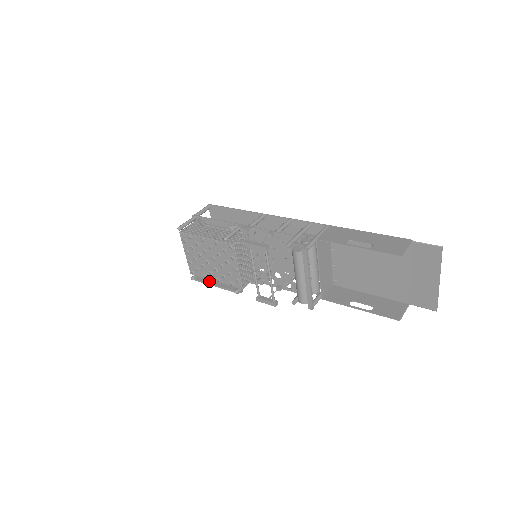
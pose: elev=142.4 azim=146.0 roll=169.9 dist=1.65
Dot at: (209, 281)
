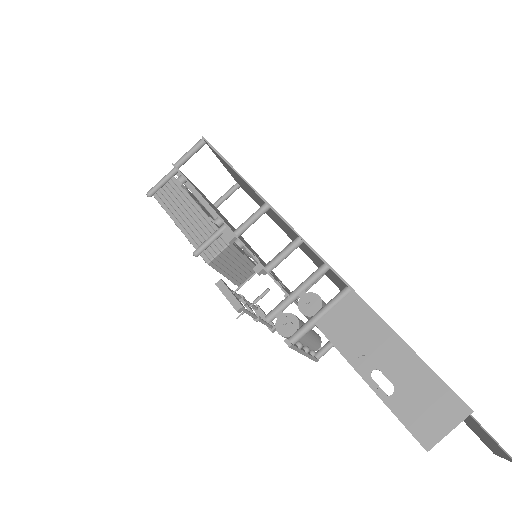
Dot at: occluded
